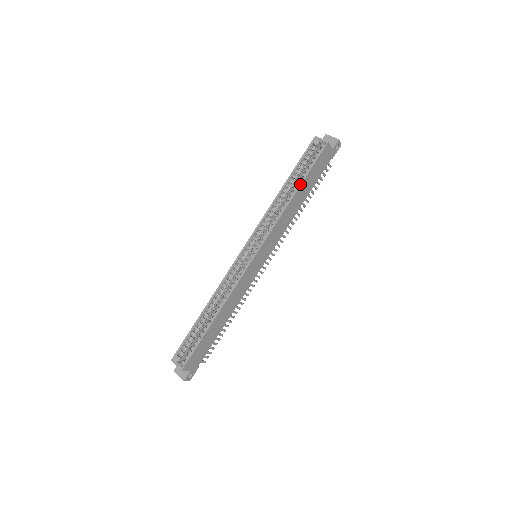
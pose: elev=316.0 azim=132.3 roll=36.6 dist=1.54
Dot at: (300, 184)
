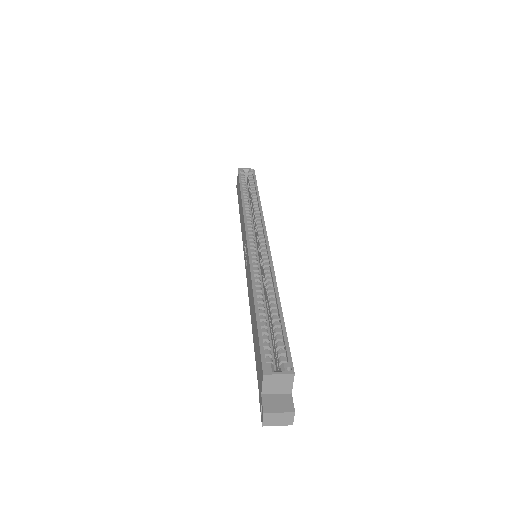
Dot at: (257, 190)
